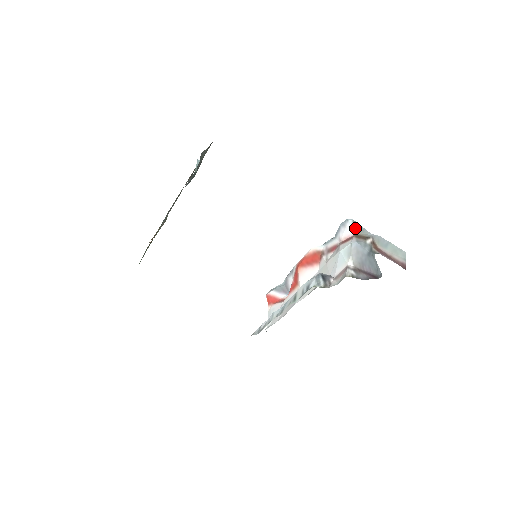
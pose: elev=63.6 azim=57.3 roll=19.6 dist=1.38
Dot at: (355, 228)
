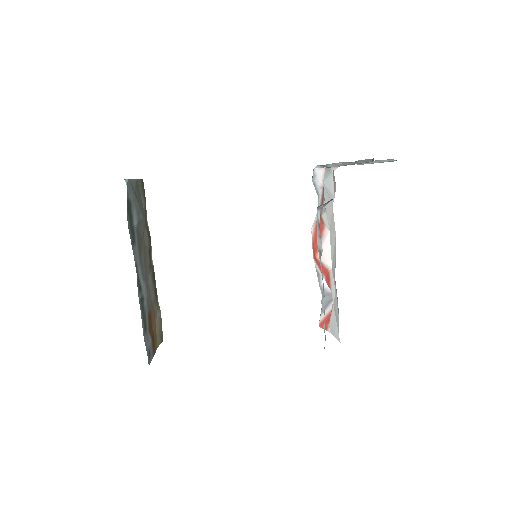
Dot at: (323, 166)
